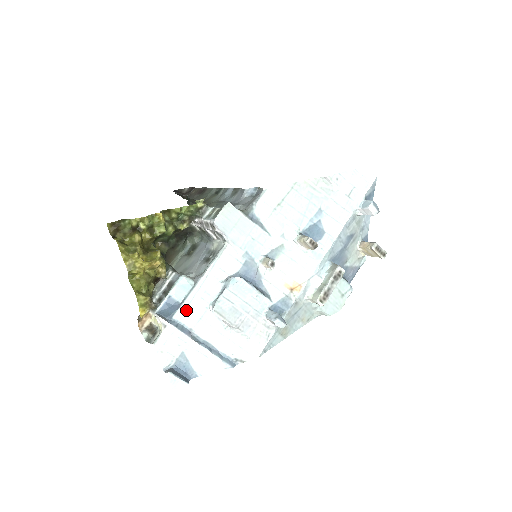
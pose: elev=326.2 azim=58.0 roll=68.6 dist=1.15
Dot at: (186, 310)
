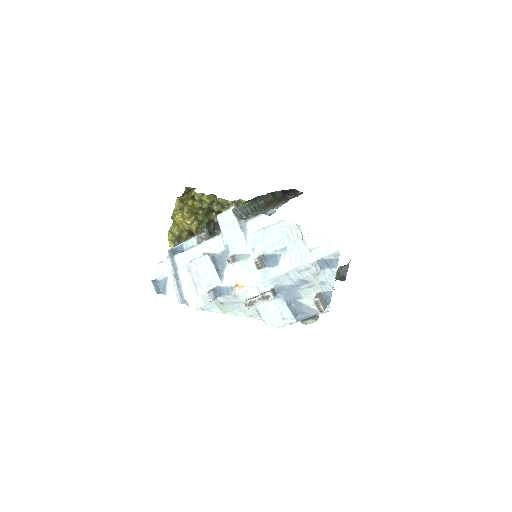
Dot at: (182, 256)
